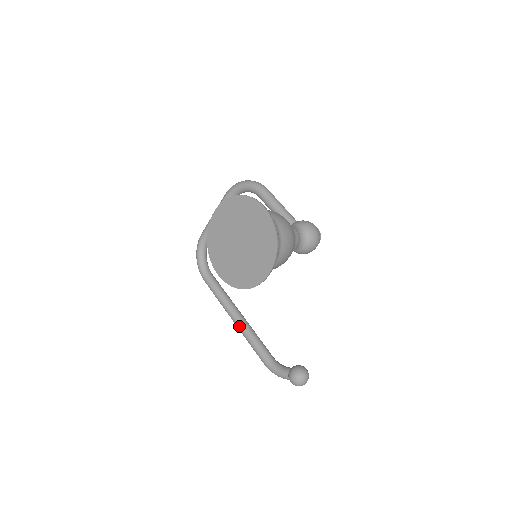
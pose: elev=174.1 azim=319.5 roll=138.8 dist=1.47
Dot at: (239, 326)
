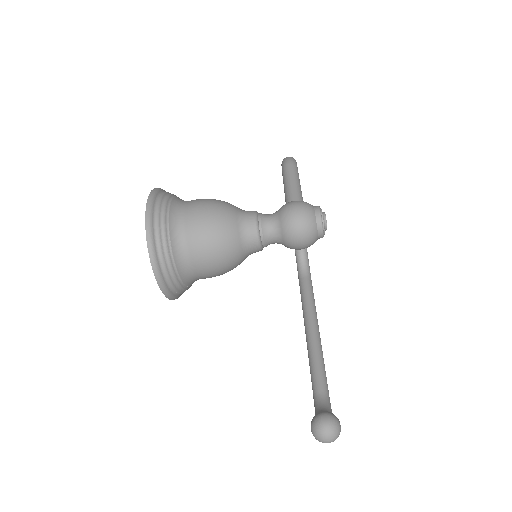
Dot at: occluded
